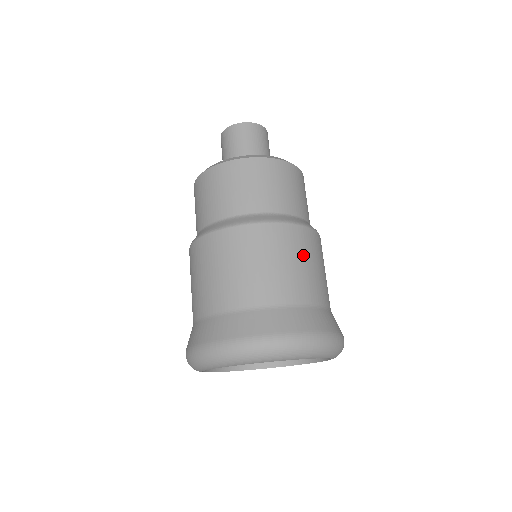
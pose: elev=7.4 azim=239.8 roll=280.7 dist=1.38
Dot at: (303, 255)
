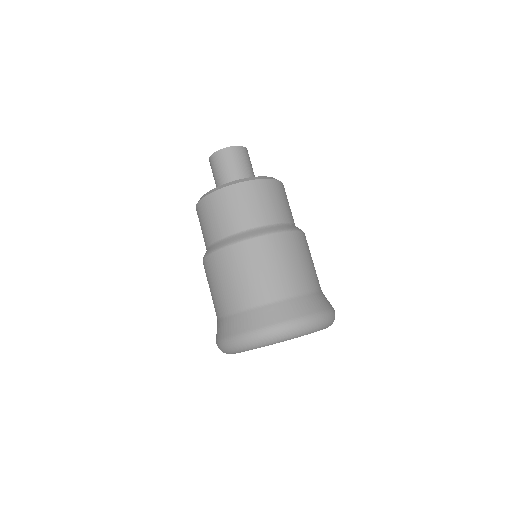
Dot at: (302, 254)
